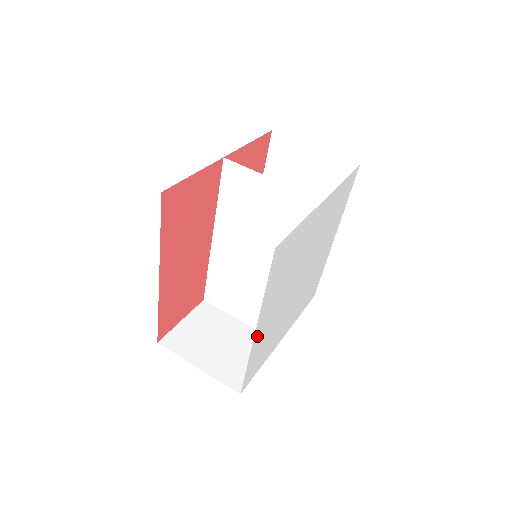
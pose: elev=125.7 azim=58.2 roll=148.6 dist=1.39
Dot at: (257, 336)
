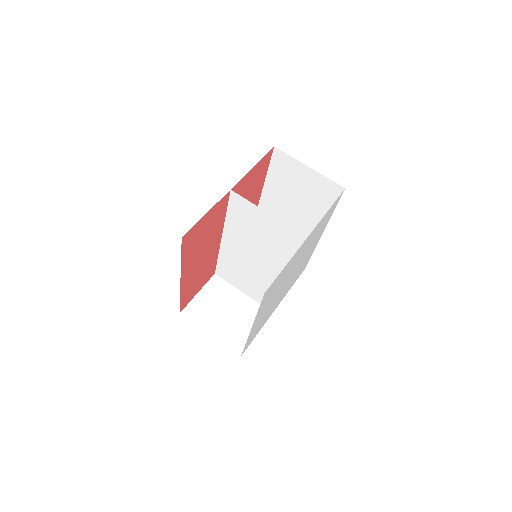
Dot at: occluded
